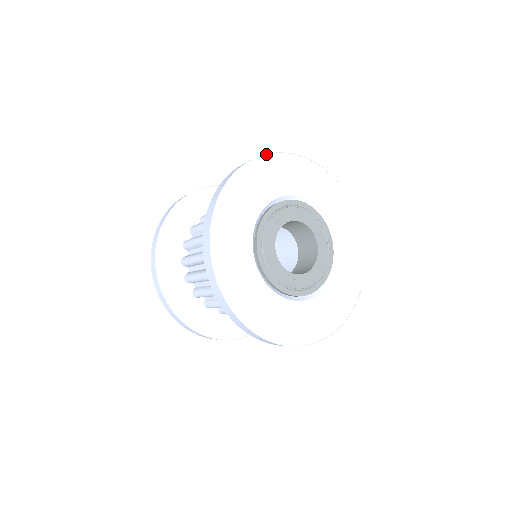
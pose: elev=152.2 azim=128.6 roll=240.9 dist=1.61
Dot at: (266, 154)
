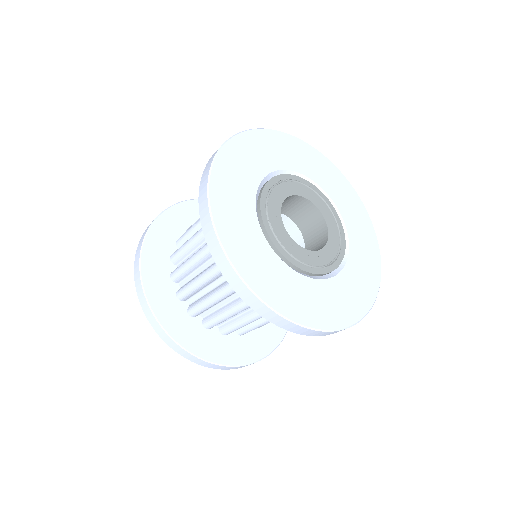
Dot at: occluded
